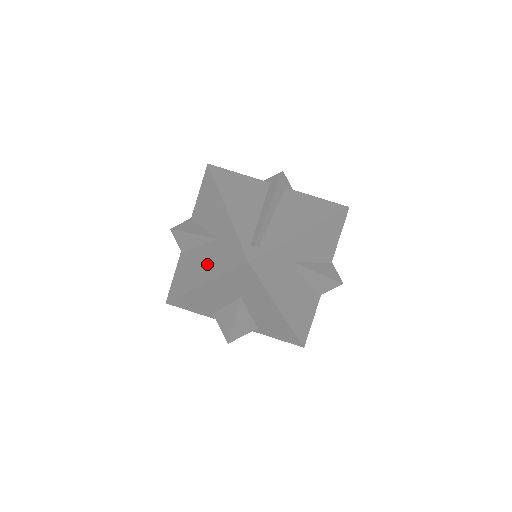
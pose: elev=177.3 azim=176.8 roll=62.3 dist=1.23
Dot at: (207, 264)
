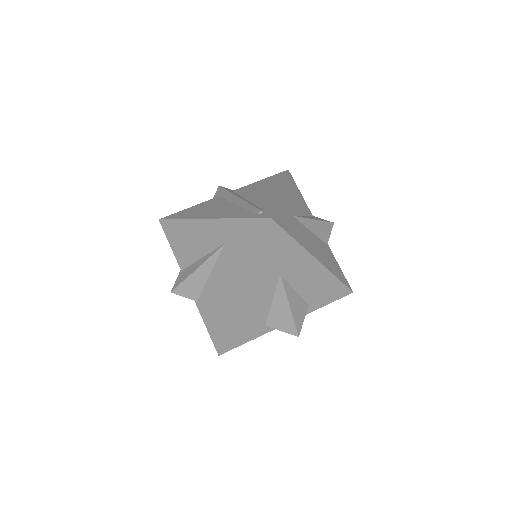
Dot at: (232, 272)
